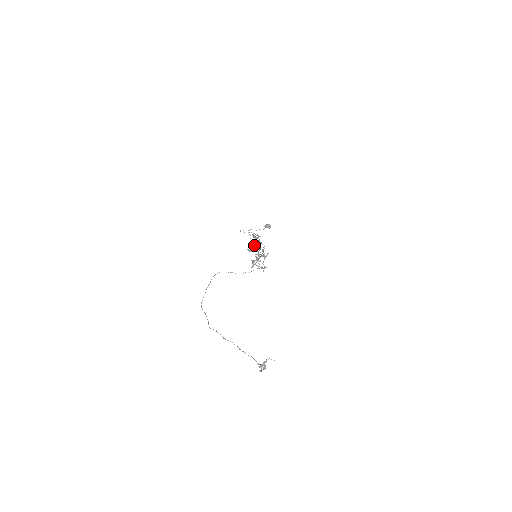
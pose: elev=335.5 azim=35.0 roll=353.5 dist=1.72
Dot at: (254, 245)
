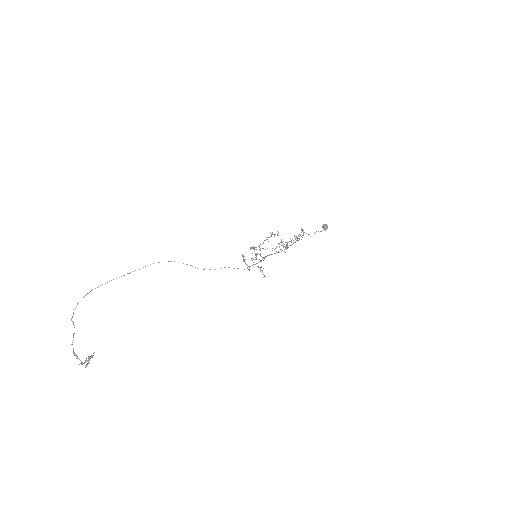
Dot at: occluded
